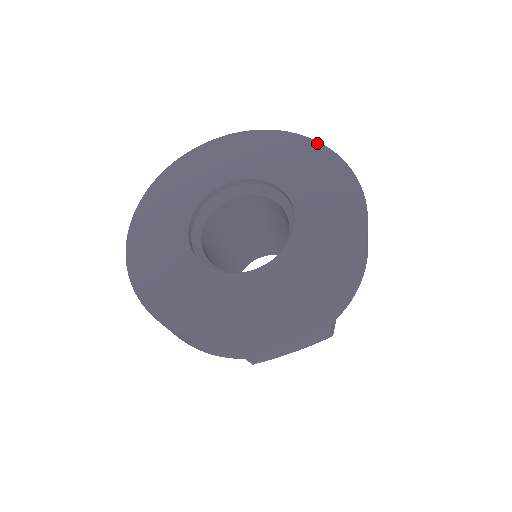
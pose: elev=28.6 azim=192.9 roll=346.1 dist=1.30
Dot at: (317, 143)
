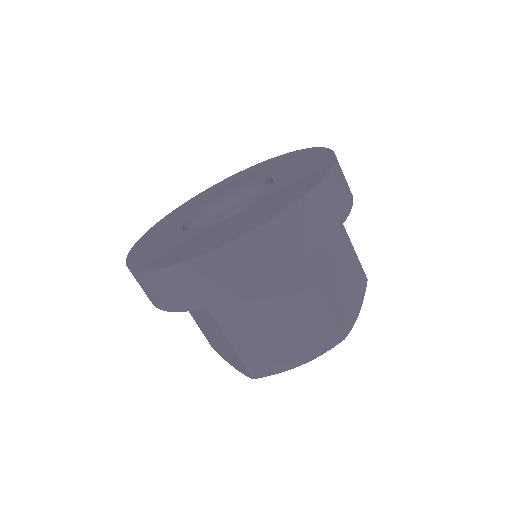
Dot at: (306, 149)
